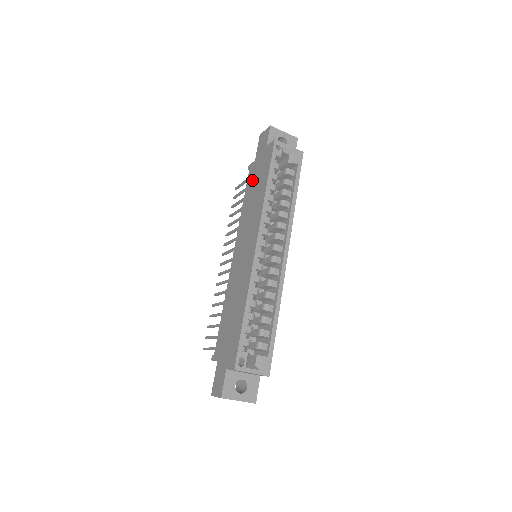
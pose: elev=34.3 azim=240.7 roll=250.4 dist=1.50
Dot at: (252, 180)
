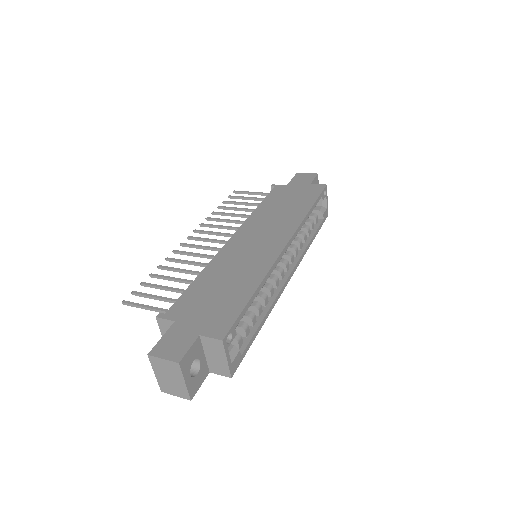
Dot at: (281, 196)
